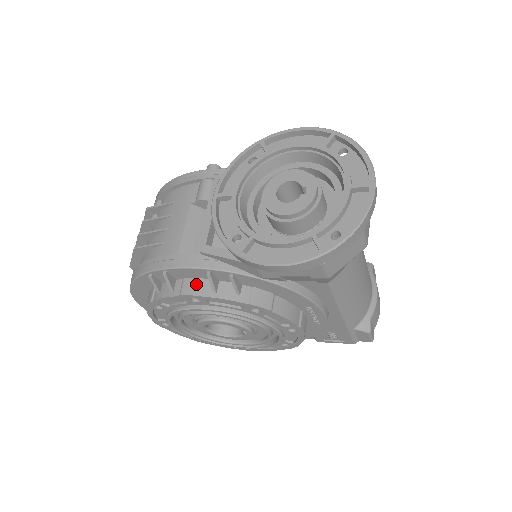
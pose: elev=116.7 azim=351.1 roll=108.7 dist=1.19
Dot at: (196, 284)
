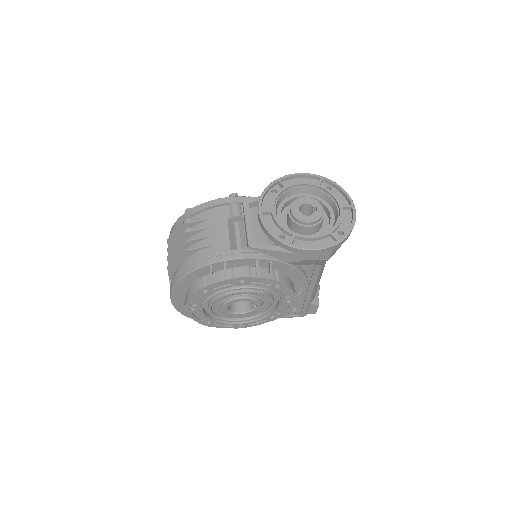
Dot at: (244, 270)
